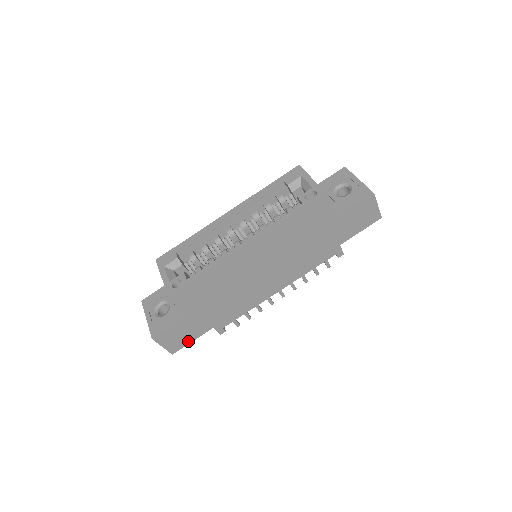
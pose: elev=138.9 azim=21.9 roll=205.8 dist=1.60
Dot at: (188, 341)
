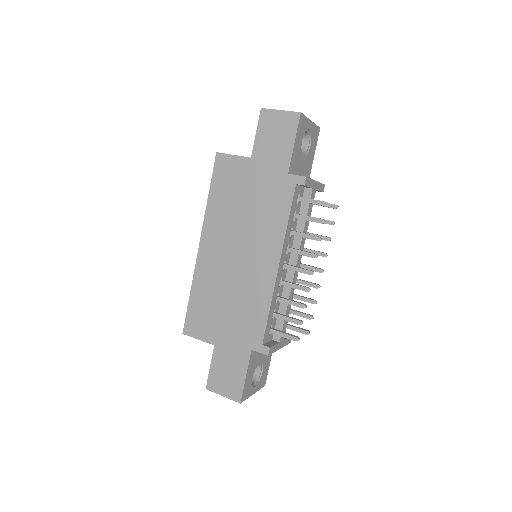
Dot at: (242, 379)
